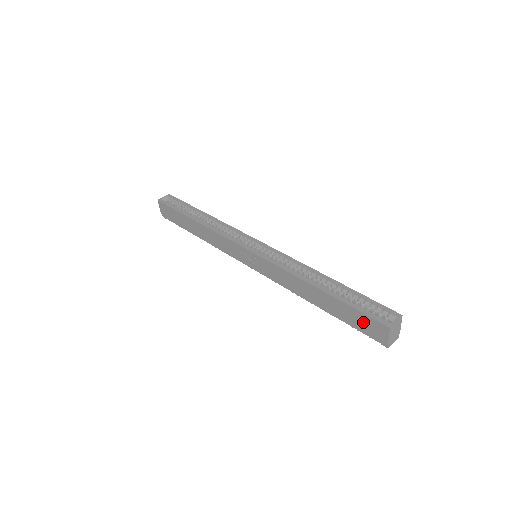
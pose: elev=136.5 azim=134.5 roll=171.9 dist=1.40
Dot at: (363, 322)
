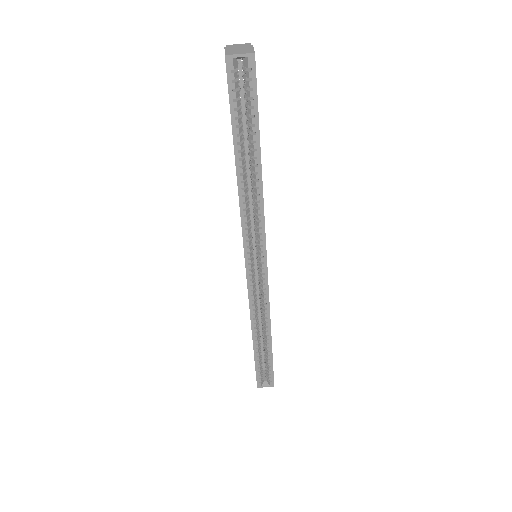
Dot at: occluded
